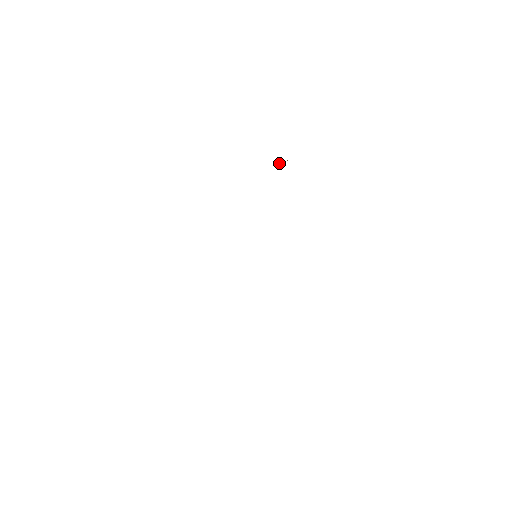
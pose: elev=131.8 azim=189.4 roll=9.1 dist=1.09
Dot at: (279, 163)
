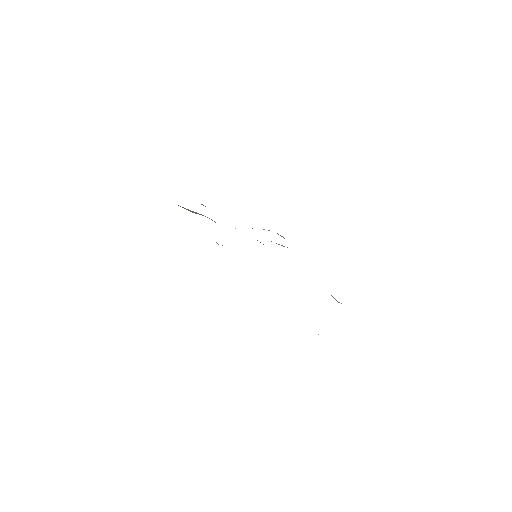
Dot at: (263, 229)
